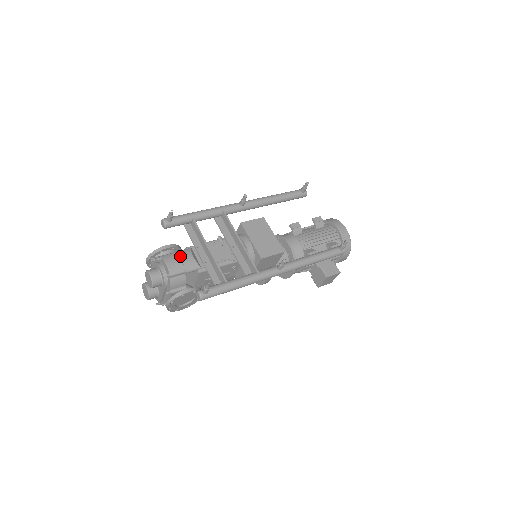
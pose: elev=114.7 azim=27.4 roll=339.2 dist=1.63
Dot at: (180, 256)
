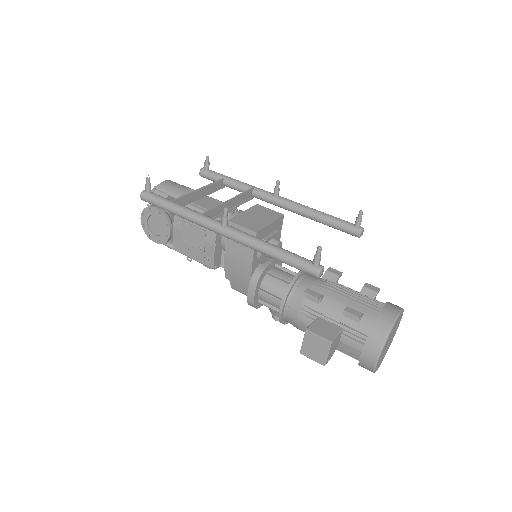
Dot at: (180, 185)
